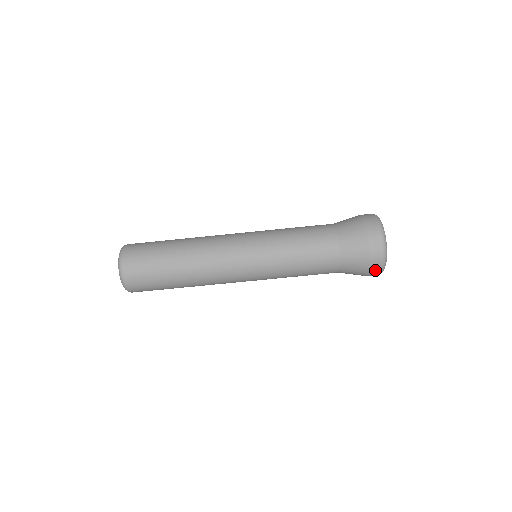
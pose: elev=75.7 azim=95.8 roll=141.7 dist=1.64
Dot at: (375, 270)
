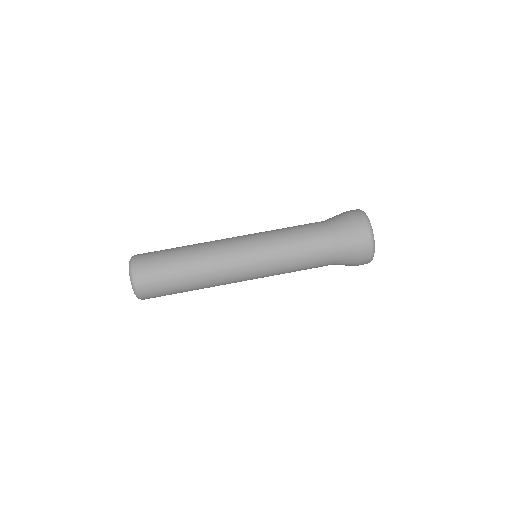
Dot at: (363, 231)
